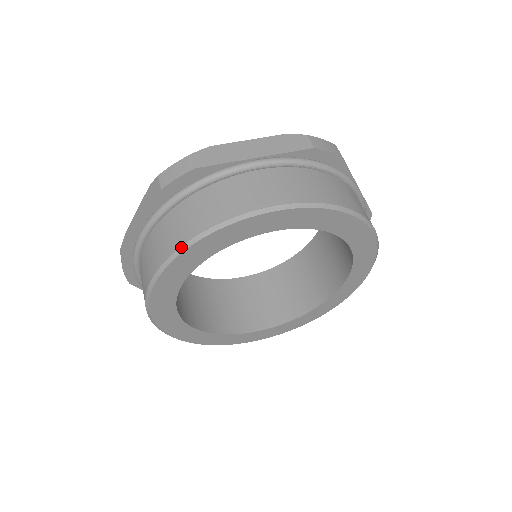
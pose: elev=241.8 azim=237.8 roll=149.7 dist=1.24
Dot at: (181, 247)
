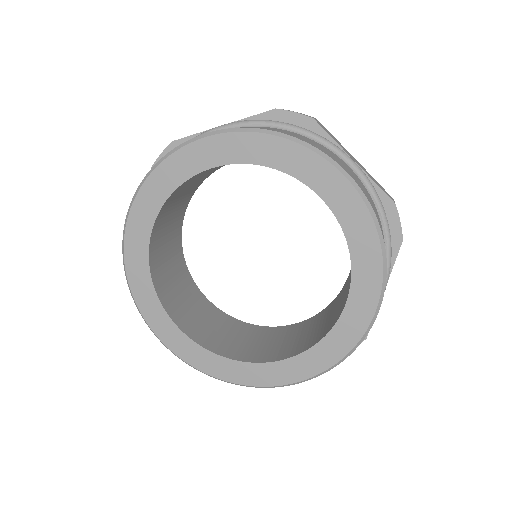
Dot at: (255, 128)
